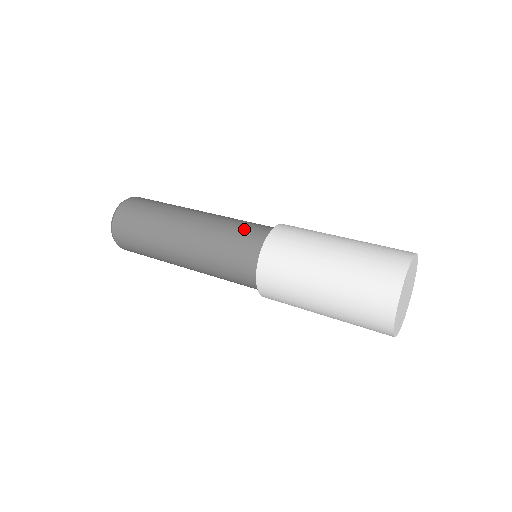
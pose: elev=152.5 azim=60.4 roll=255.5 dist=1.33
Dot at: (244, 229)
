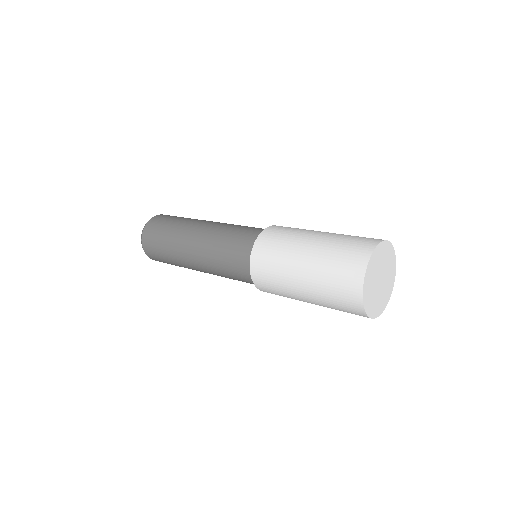
Dot at: occluded
